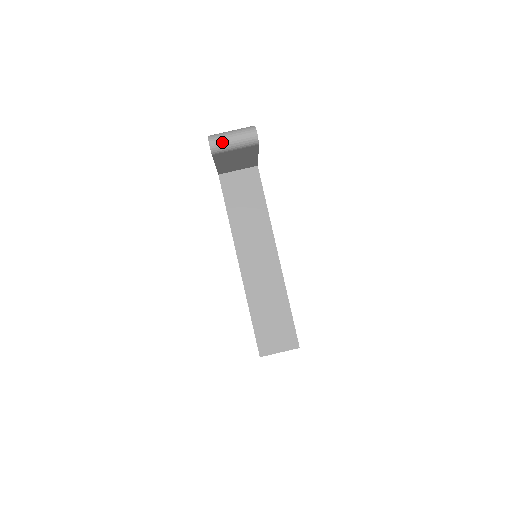
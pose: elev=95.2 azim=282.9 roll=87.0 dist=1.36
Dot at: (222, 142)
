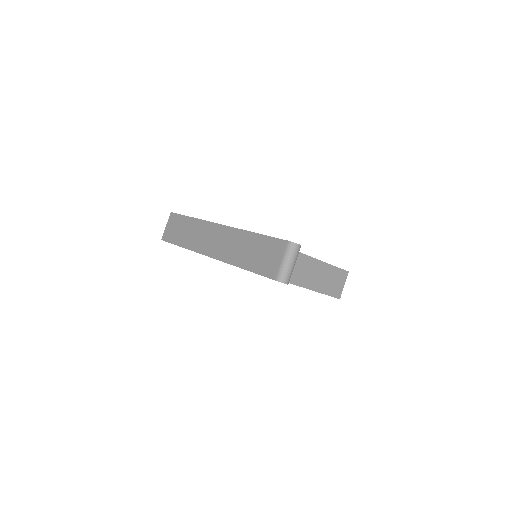
Dot at: (290, 274)
